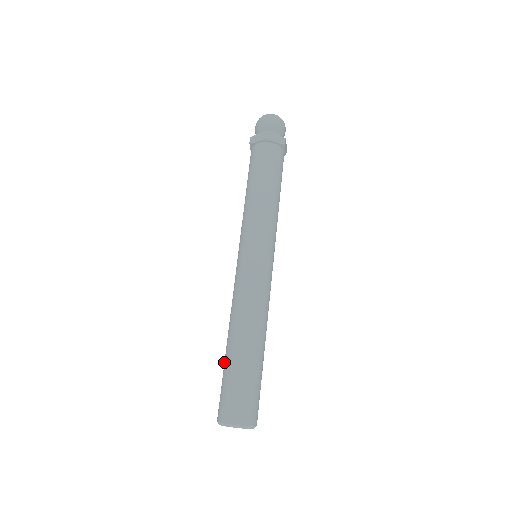
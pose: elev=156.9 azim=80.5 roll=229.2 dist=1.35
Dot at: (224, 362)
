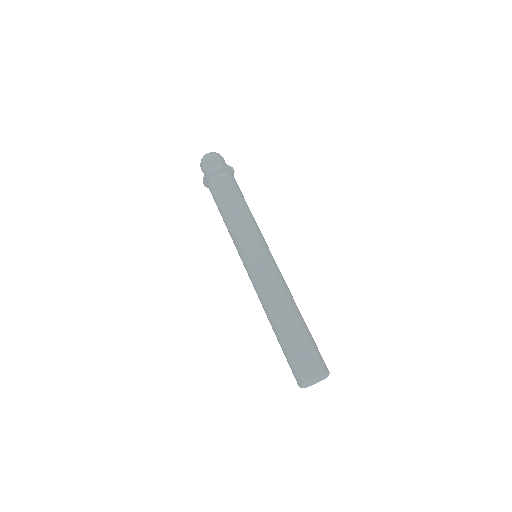
Dot at: (281, 339)
